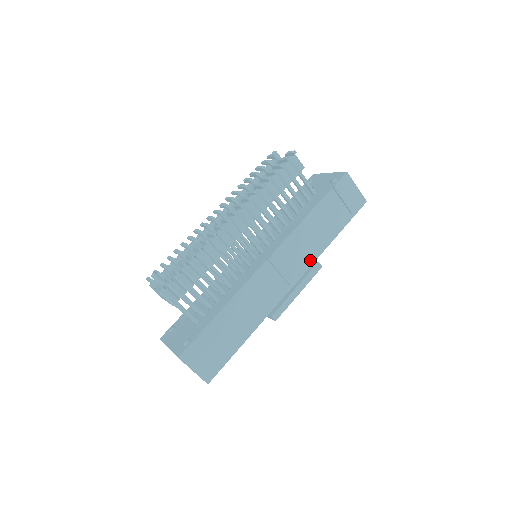
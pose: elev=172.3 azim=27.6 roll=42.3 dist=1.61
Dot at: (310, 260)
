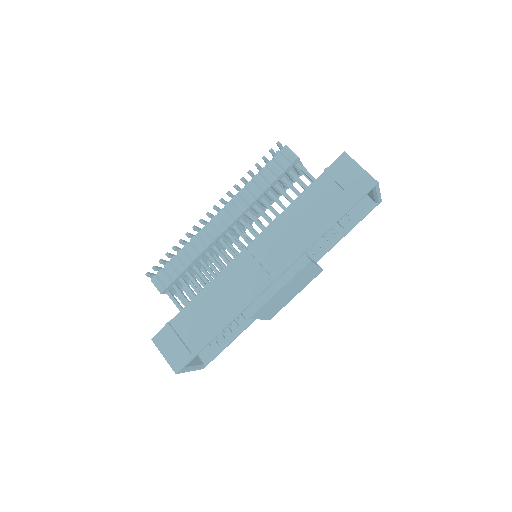
Dot at: (295, 253)
